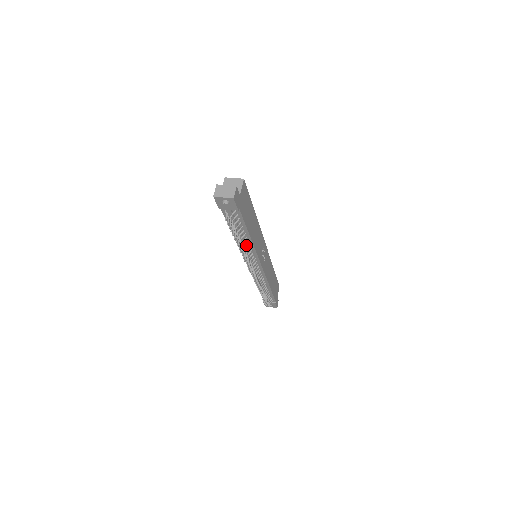
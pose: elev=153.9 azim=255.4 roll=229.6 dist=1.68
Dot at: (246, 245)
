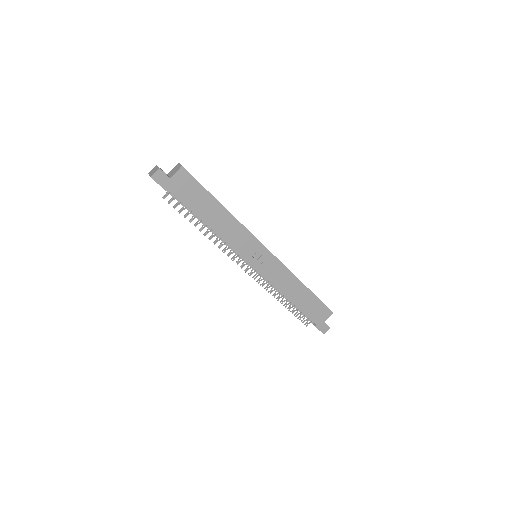
Dot at: (216, 234)
